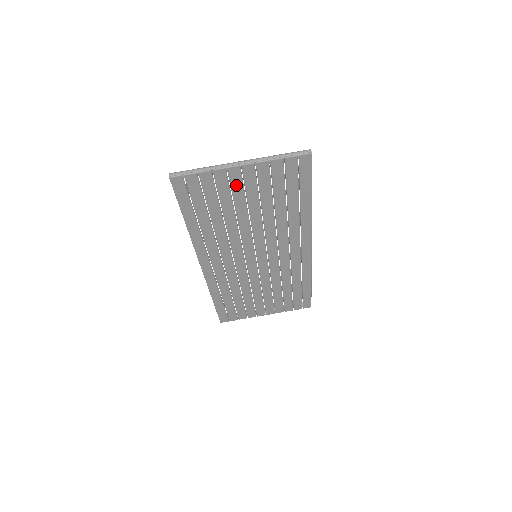
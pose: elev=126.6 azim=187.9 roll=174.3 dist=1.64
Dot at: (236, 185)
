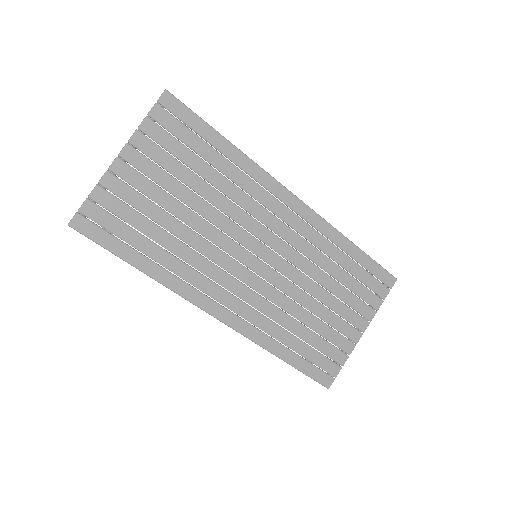
Dot at: (138, 182)
